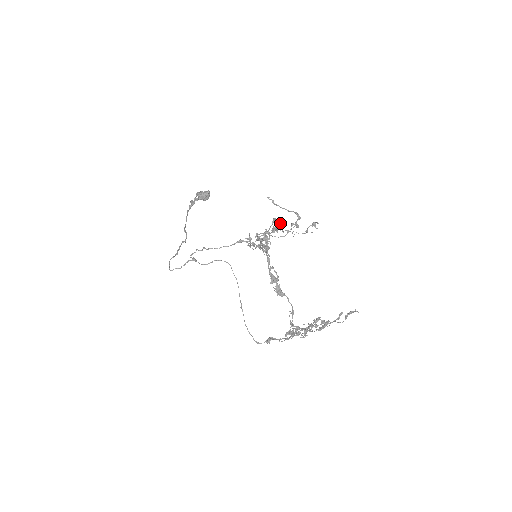
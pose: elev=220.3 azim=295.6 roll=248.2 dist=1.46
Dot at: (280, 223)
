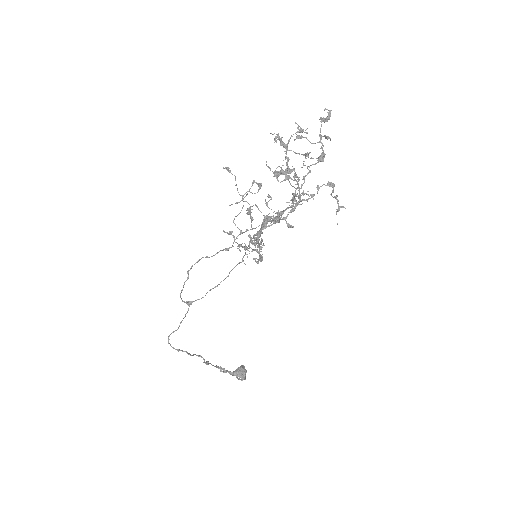
Dot at: (228, 171)
